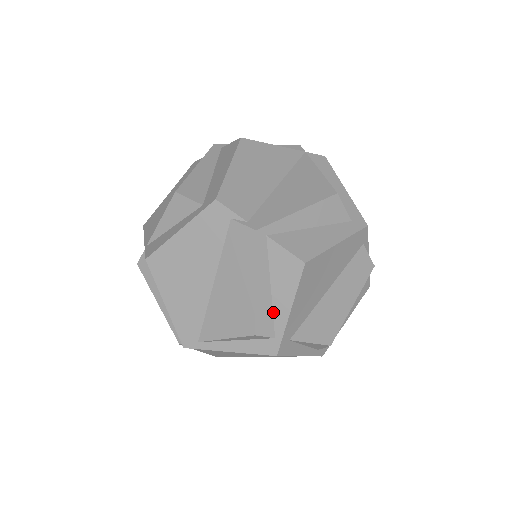
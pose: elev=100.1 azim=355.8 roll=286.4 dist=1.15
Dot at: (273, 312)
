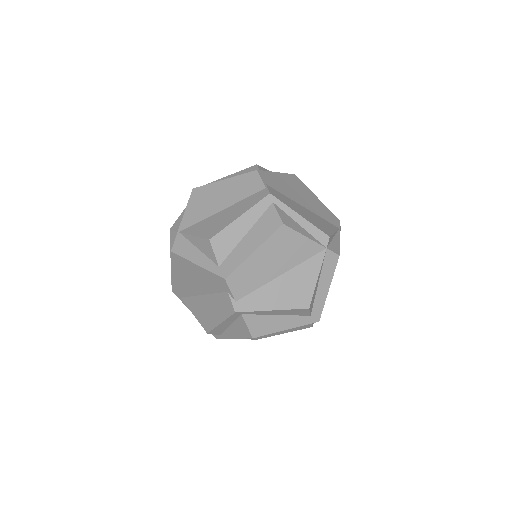
Dot at: (225, 330)
